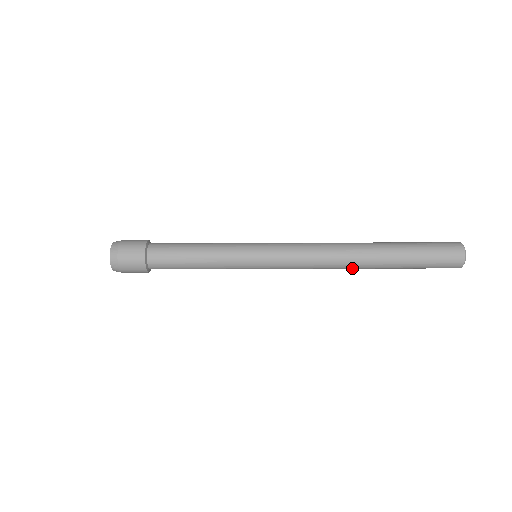
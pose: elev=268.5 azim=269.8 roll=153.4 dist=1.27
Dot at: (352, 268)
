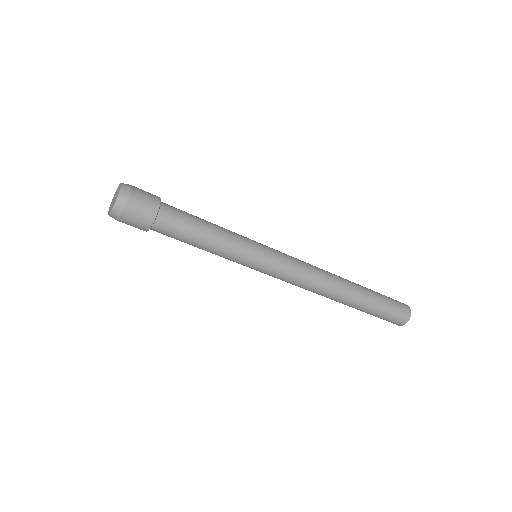
Dot at: (329, 298)
